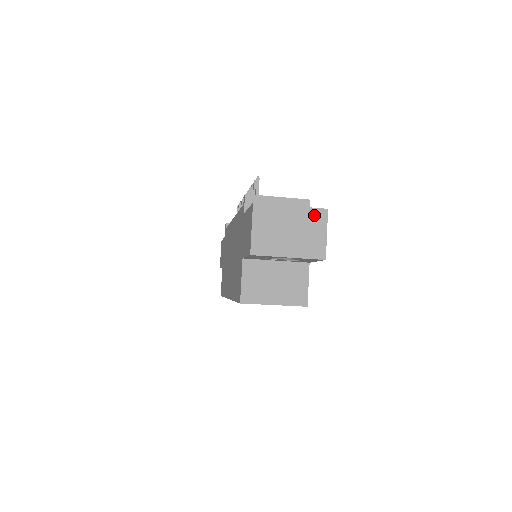
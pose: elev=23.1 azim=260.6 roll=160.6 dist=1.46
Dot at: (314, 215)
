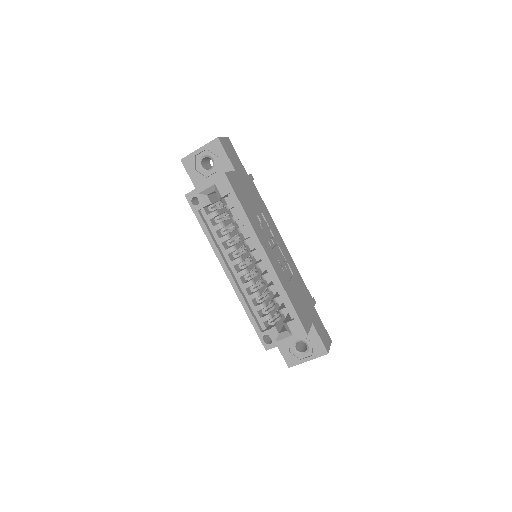
Dot at: occluded
